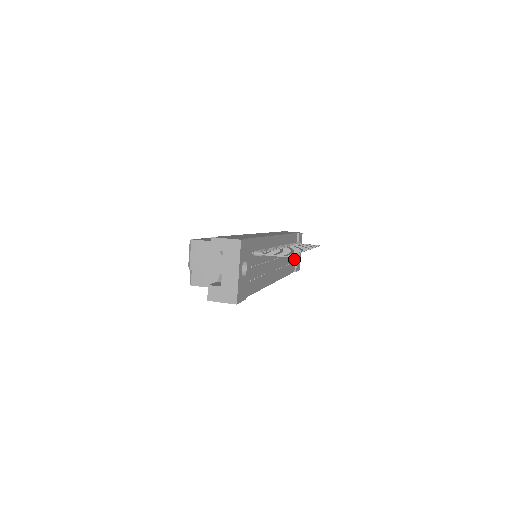
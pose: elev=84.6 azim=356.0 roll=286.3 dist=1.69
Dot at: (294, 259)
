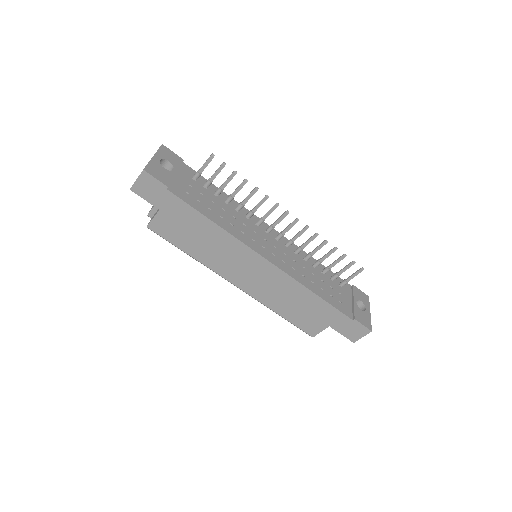
Dot at: (348, 305)
